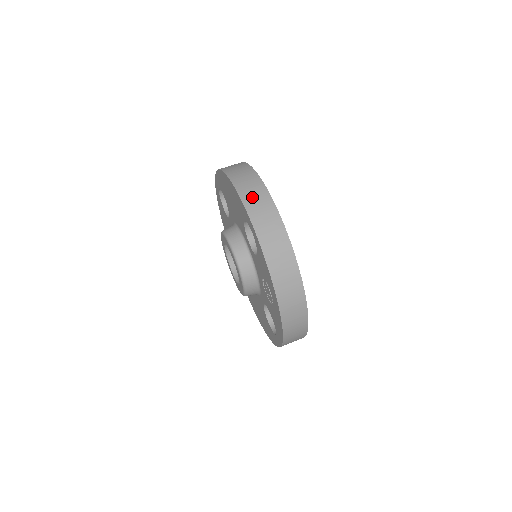
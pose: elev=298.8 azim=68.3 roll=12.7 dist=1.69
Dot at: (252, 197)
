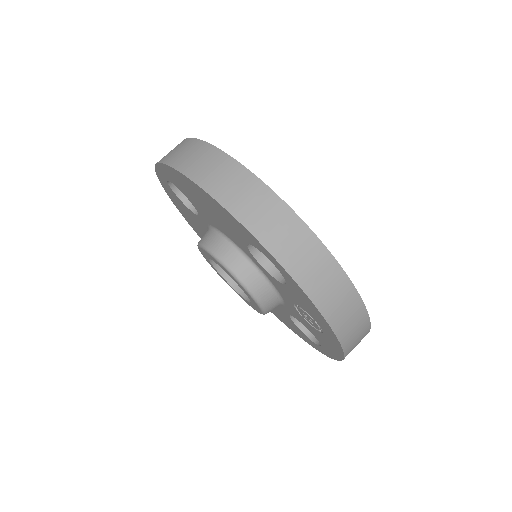
Dot at: (256, 214)
